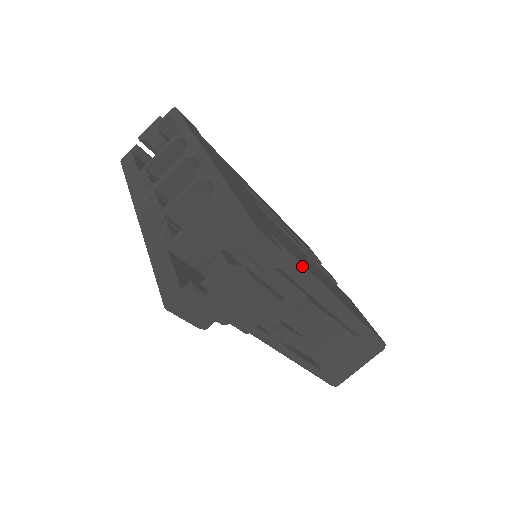
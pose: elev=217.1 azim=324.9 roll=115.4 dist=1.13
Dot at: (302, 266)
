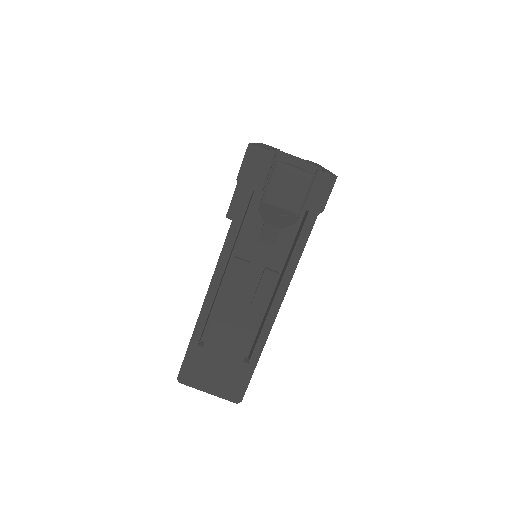
Dot at: (301, 254)
